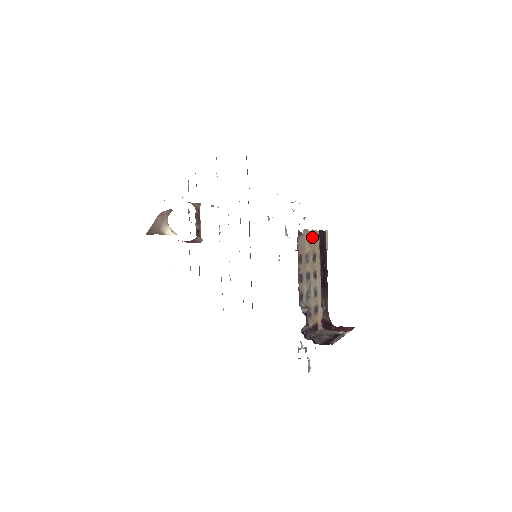
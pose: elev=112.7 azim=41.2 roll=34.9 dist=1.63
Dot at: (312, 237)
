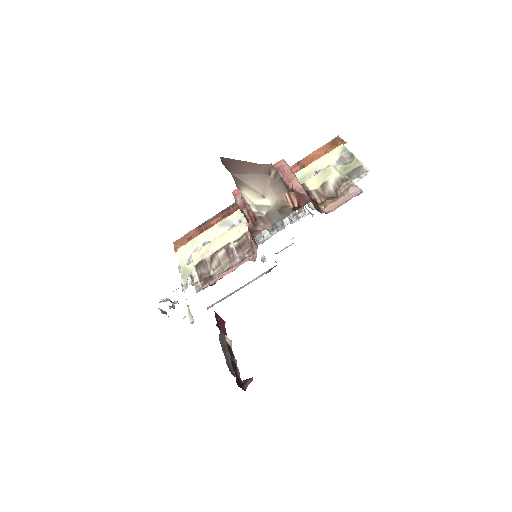
Dot at: occluded
